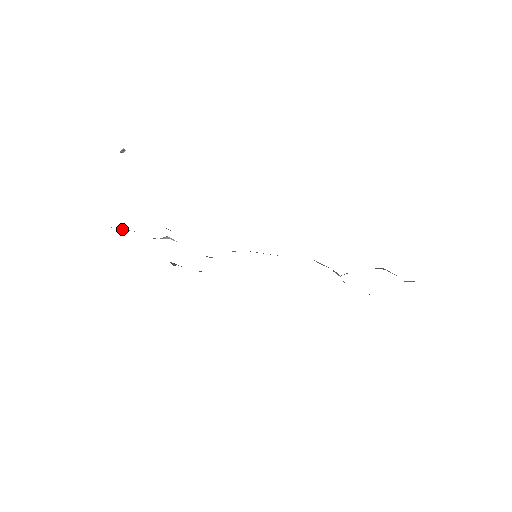
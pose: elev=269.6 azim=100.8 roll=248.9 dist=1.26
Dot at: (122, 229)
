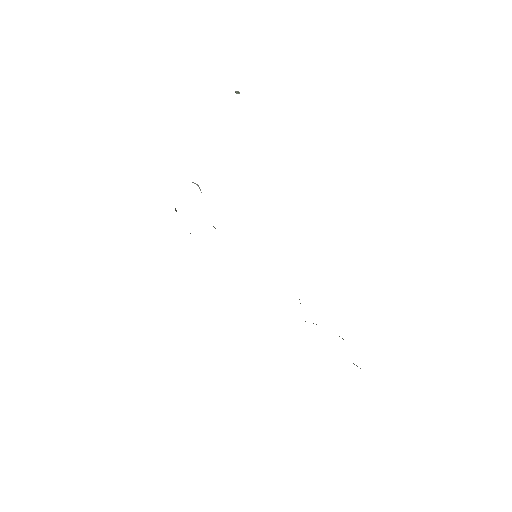
Dot at: occluded
